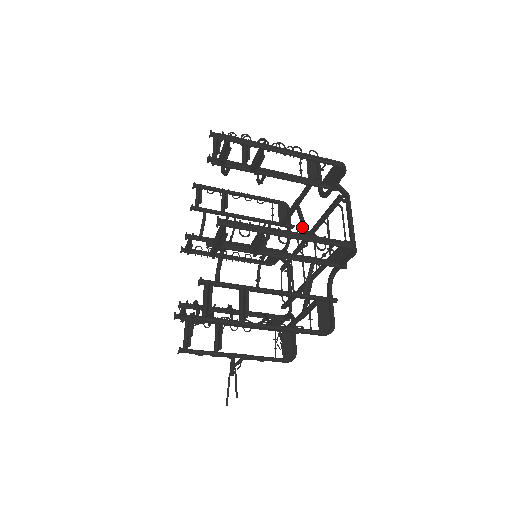
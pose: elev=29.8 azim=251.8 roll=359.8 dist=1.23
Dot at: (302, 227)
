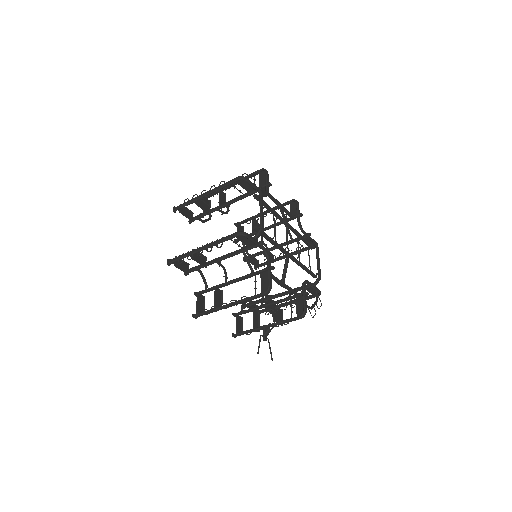
Dot at: (283, 218)
